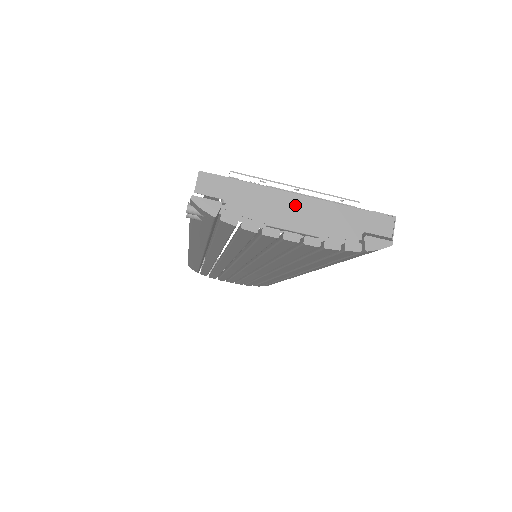
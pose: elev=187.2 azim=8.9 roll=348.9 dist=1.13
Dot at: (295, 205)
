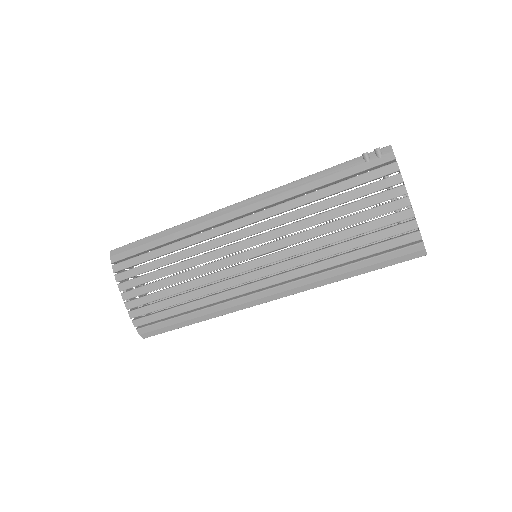
Dot at: occluded
